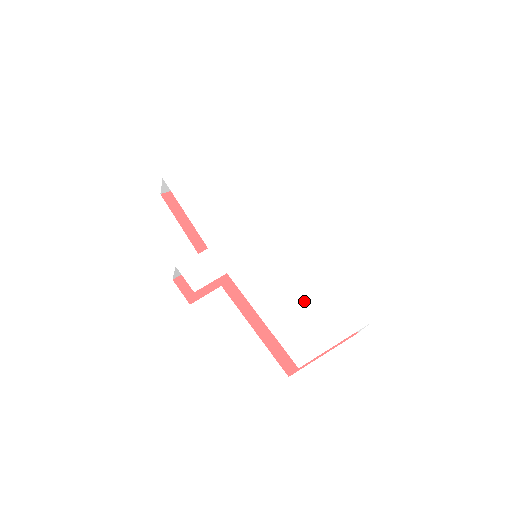
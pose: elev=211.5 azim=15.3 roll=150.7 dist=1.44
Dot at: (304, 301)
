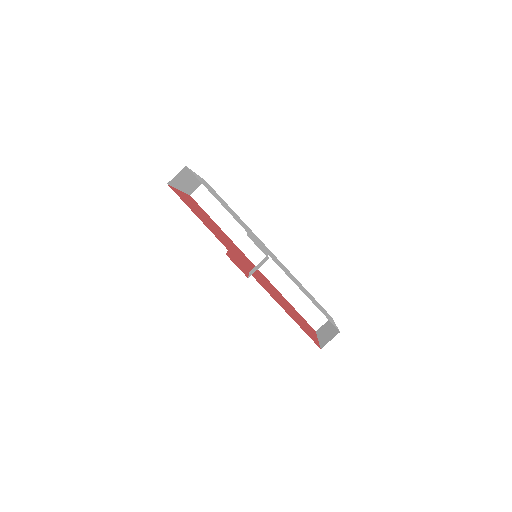
Dot at: (305, 291)
